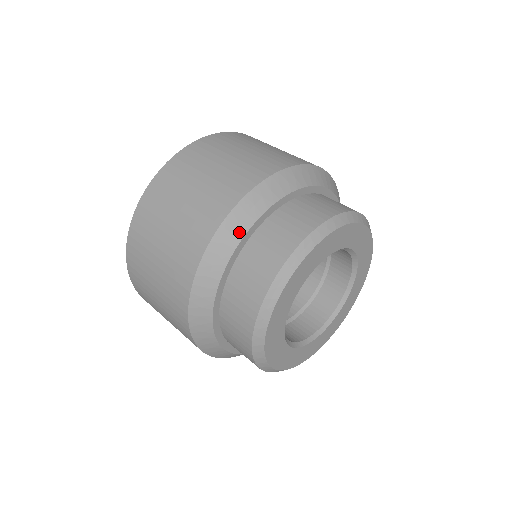
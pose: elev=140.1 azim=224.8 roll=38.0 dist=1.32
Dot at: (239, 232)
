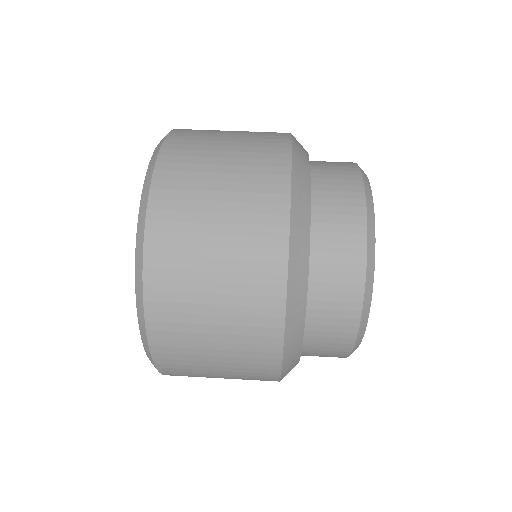
Dot at: (304, 266)
